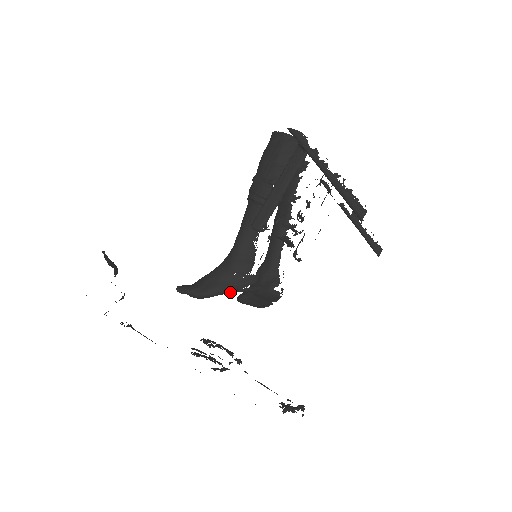
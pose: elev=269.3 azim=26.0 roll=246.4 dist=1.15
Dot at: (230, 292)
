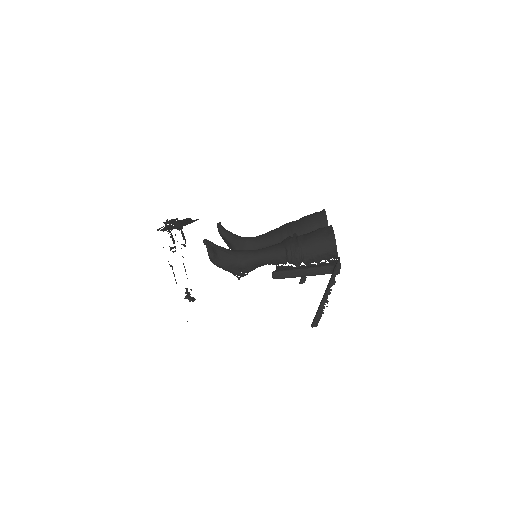
Dot at: (228, 271)
